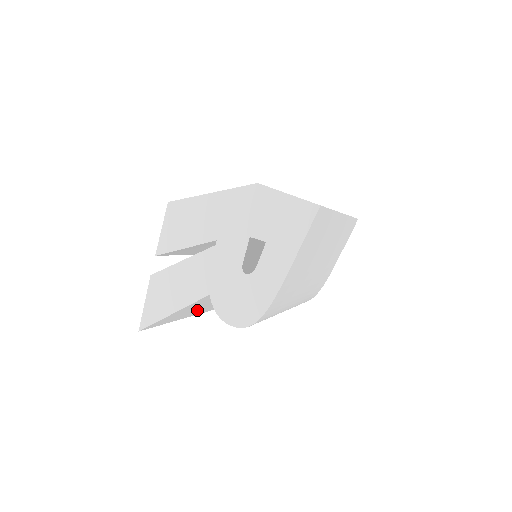
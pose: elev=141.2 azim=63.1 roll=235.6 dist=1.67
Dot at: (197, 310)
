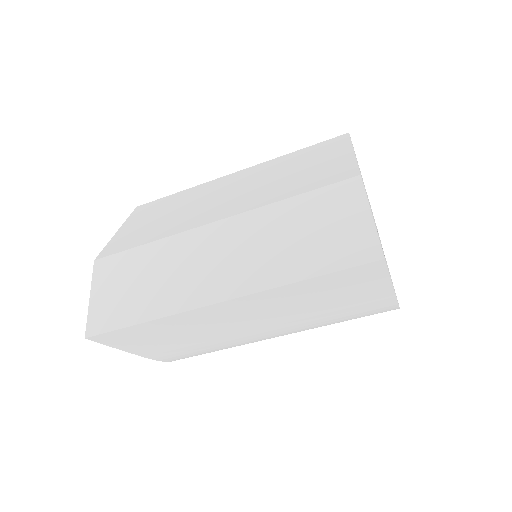
Dot at: occluded
